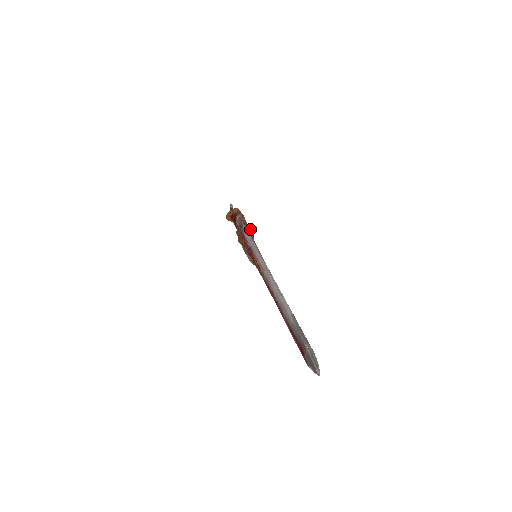
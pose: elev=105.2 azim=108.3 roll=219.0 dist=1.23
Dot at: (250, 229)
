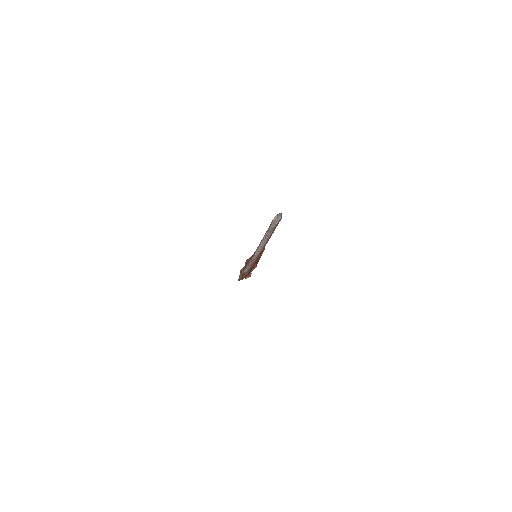
Dot at: occluded
